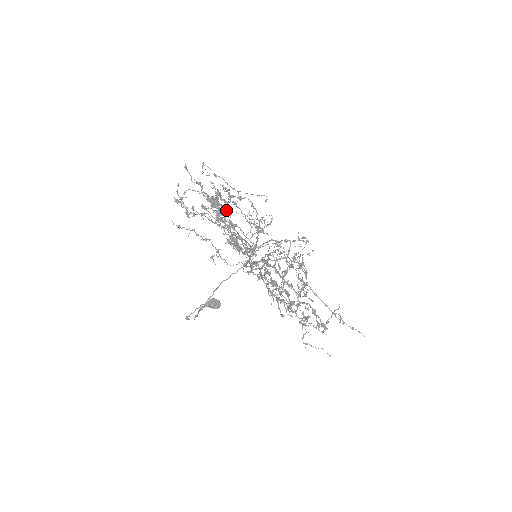
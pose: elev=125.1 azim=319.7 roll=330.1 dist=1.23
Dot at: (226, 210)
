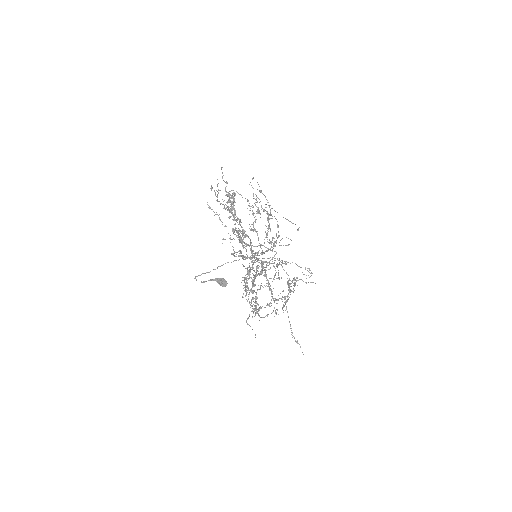
Dot at: (254, 217)
